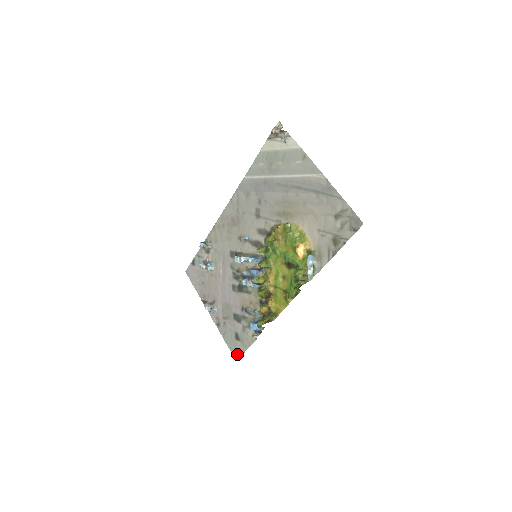
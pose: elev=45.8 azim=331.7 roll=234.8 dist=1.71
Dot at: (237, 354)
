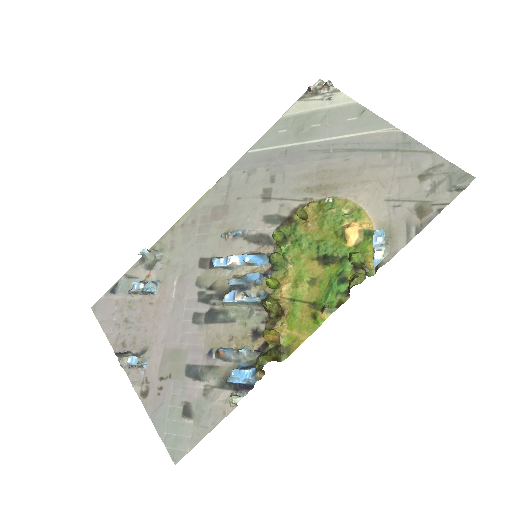
Dot at: (180, 448)
